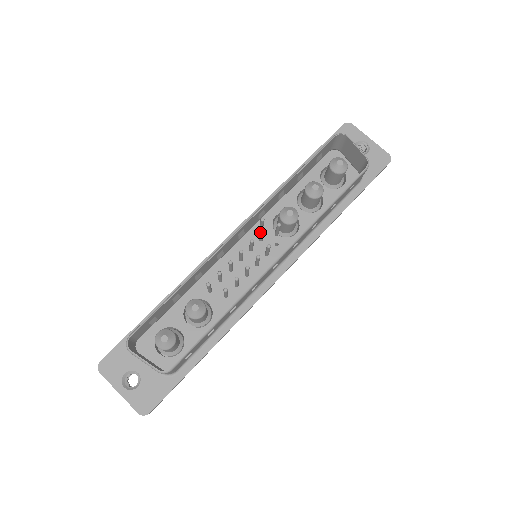
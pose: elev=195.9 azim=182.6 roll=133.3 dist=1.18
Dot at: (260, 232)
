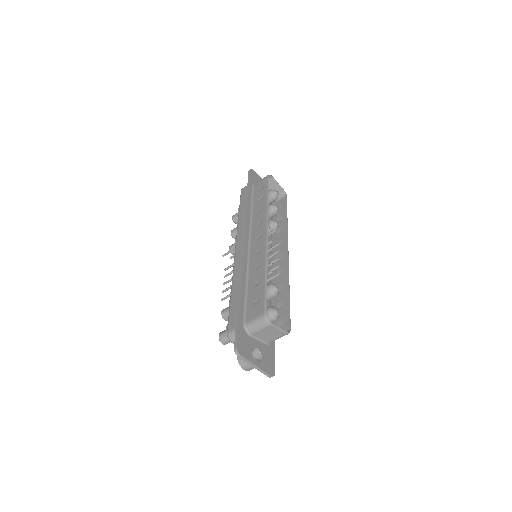
Dot at: occluded
